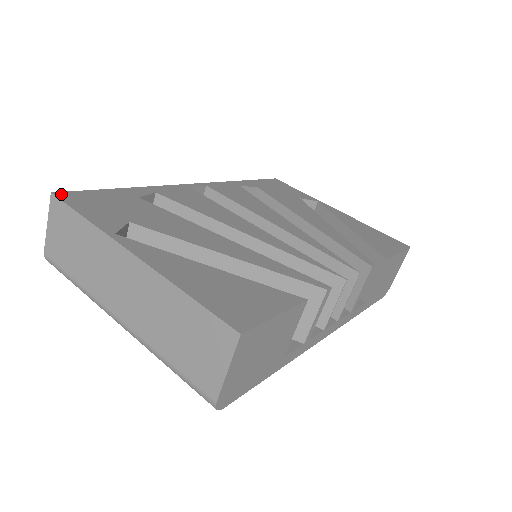
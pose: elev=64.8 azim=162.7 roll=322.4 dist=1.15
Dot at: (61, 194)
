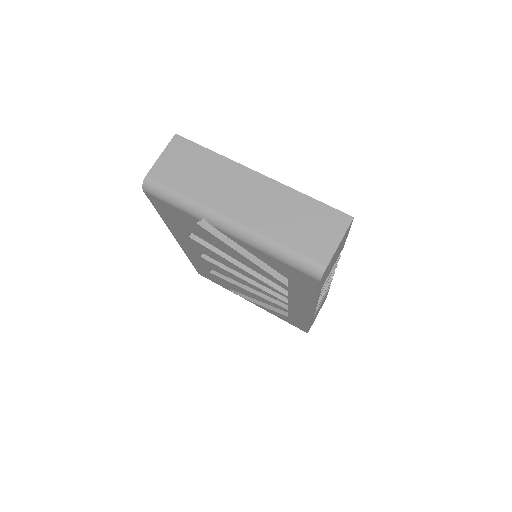
Dot at: (180, 138)
